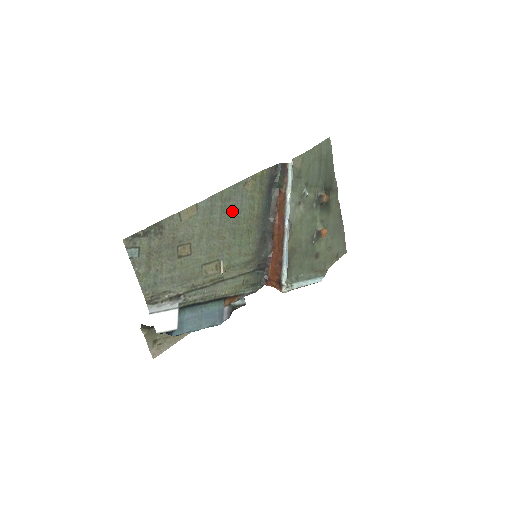
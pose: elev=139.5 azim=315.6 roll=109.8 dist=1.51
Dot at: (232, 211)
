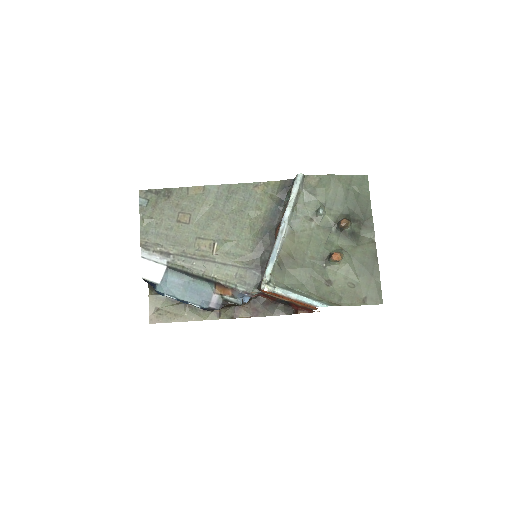
Dot at: (237, 204)
